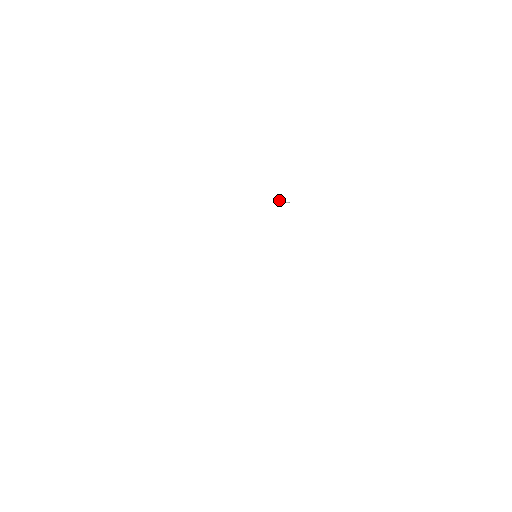
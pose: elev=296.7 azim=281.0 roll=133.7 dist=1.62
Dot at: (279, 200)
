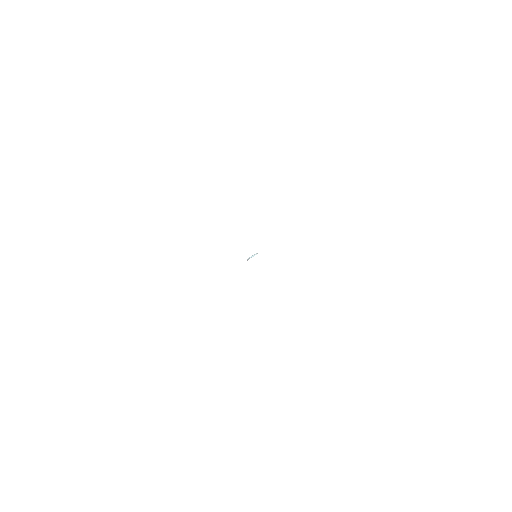
Dot at: (248, 258)
